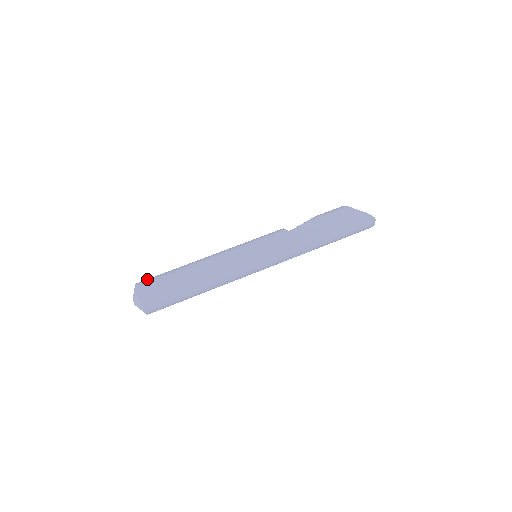
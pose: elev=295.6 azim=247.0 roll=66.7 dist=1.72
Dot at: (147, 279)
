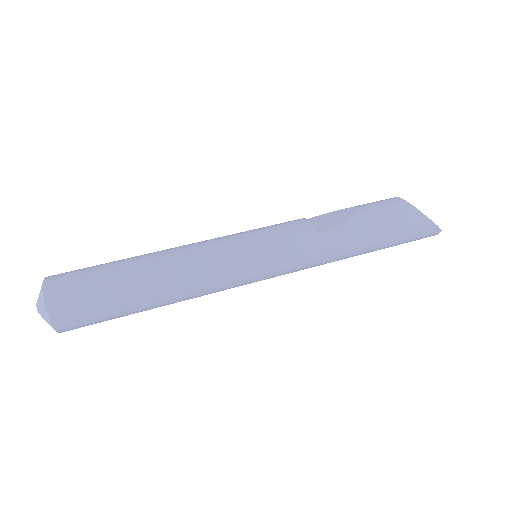
Dot at: (66, 278)
